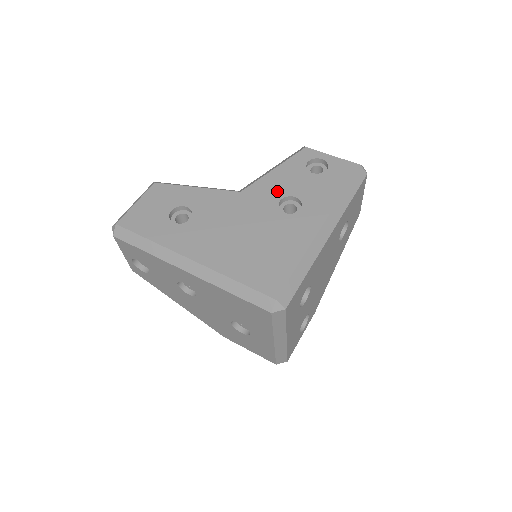
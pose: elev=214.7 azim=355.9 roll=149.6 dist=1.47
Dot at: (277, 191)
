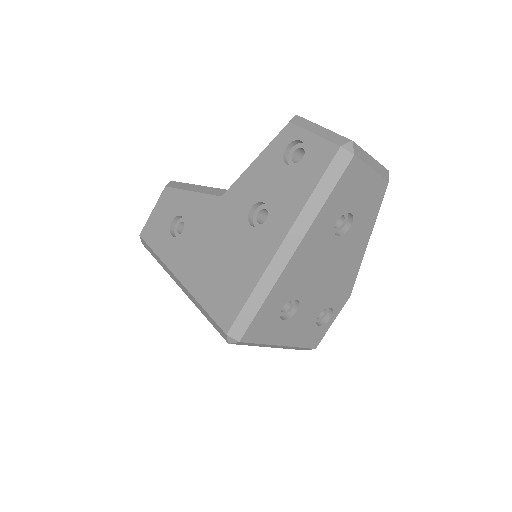
Dot at: (250, 195)
